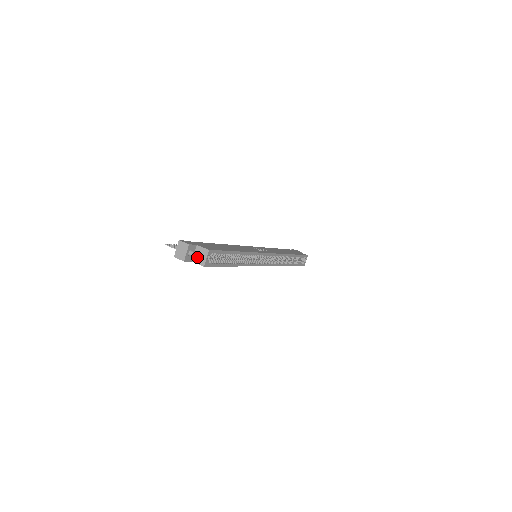
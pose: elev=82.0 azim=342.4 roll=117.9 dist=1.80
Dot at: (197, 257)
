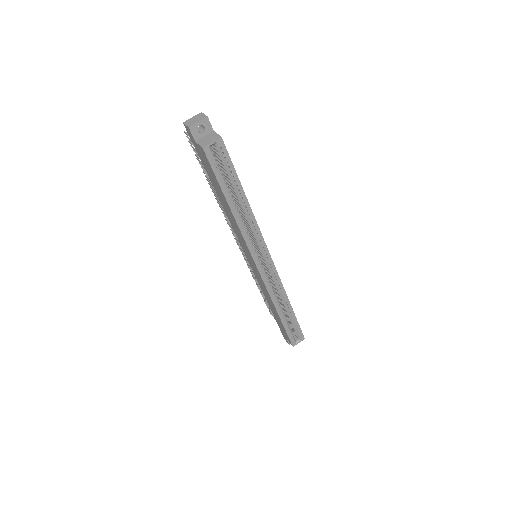
Dot at: (204, 139)
